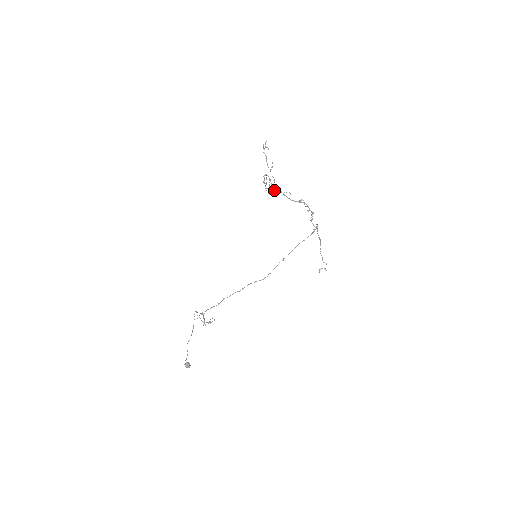
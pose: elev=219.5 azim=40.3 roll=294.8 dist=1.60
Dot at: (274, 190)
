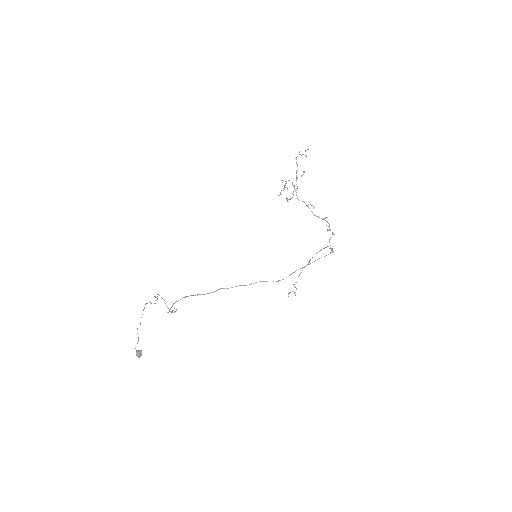
Dot at: occluded
